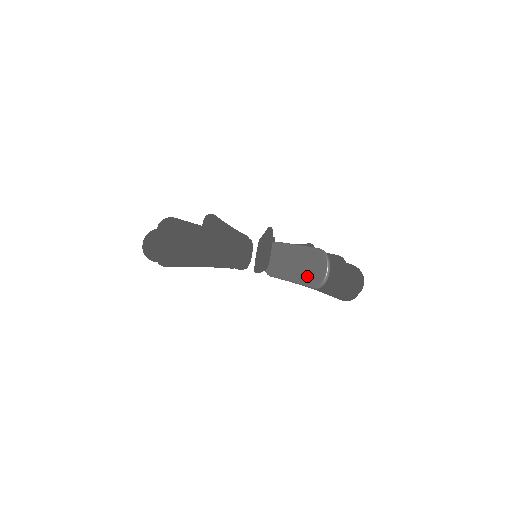
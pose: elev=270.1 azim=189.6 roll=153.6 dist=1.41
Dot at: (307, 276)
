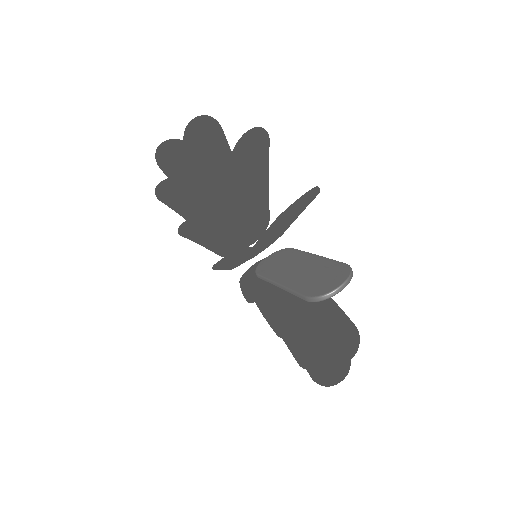
Dot at: (308, 284)
